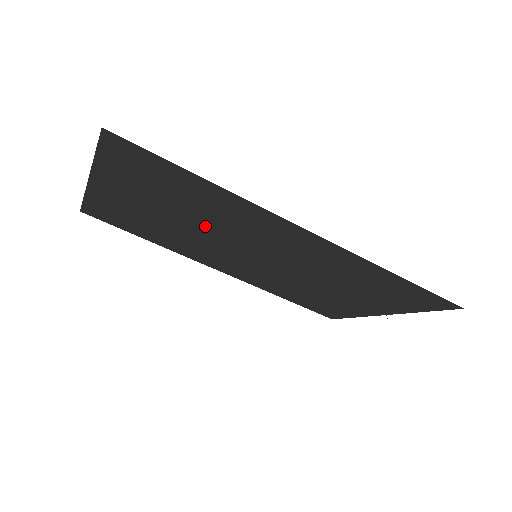
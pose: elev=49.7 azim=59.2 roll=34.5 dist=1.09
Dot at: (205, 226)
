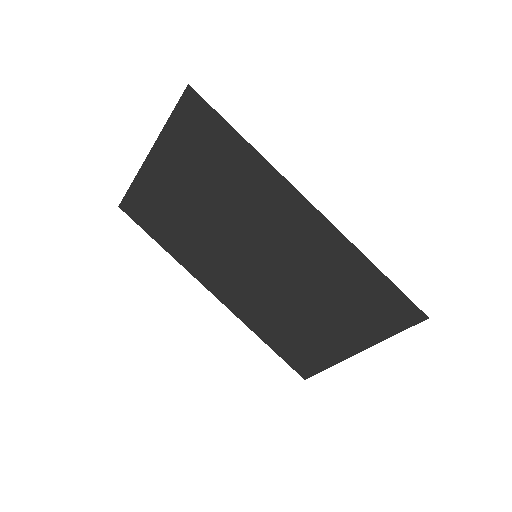
Dot at: (224, 211)
